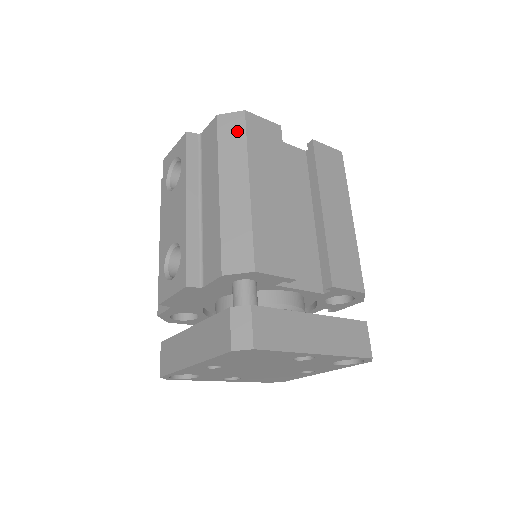
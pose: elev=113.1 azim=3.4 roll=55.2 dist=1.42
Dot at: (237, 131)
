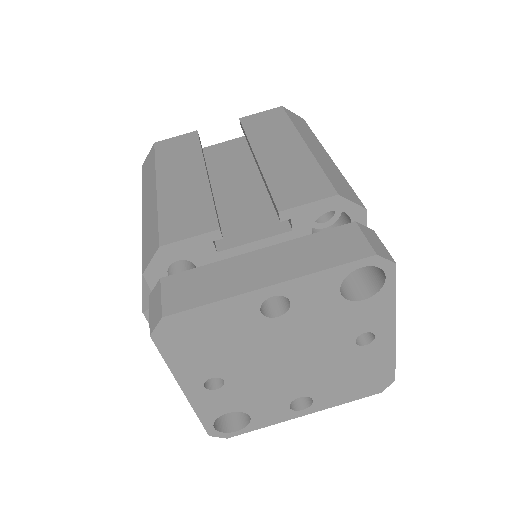
Dot at: (150, 161)
